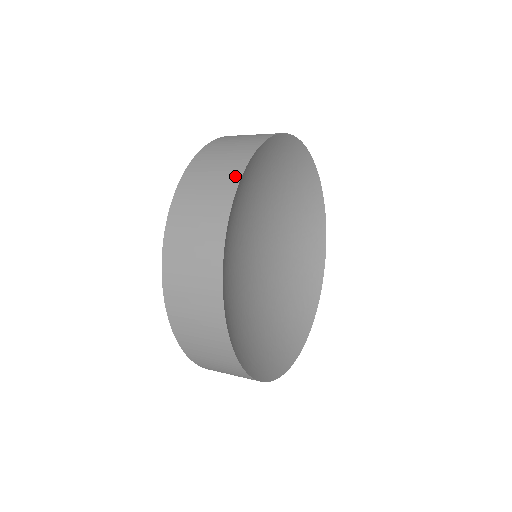
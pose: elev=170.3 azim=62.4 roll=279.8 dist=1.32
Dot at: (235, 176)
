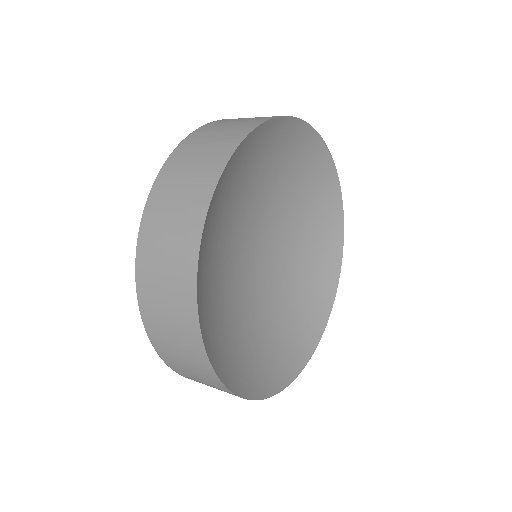
Dot at: (207, 190)
